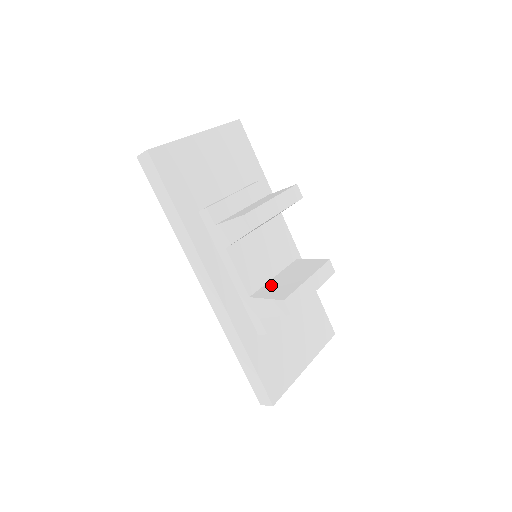
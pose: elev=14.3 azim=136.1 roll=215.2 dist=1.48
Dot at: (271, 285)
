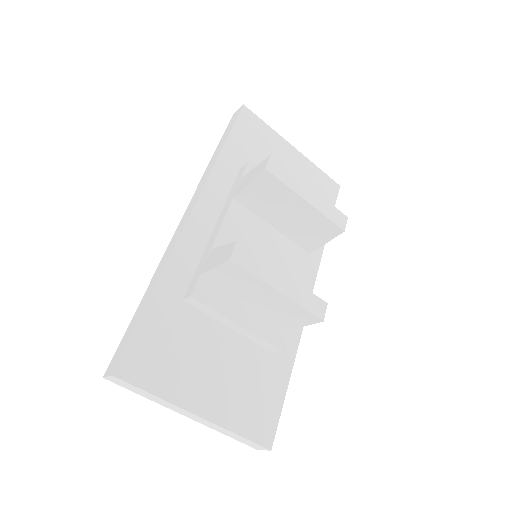
Dot at: occluded
